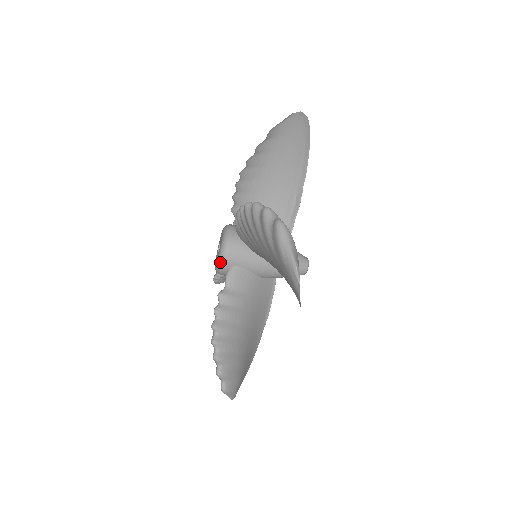
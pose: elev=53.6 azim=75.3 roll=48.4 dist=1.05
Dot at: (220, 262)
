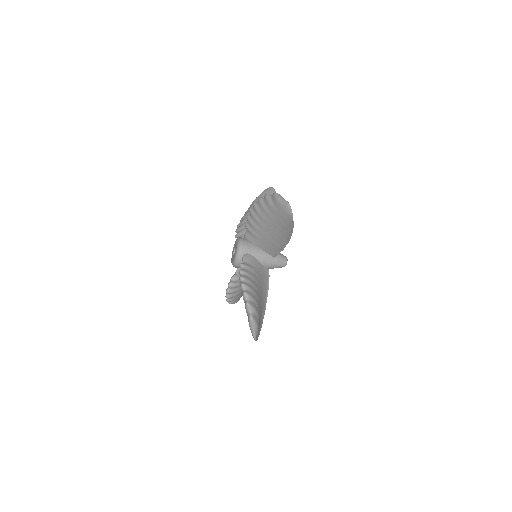
Dot at: (238, 252)
